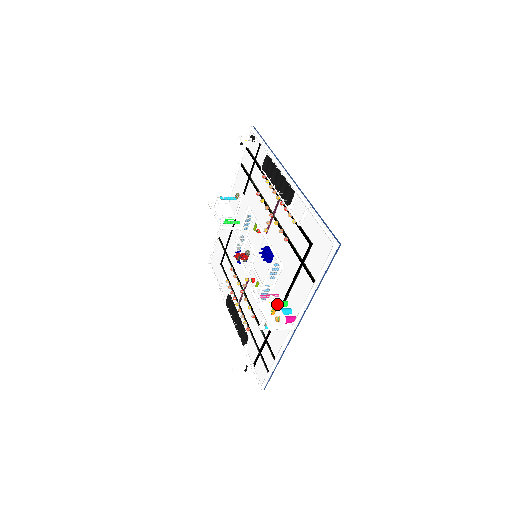
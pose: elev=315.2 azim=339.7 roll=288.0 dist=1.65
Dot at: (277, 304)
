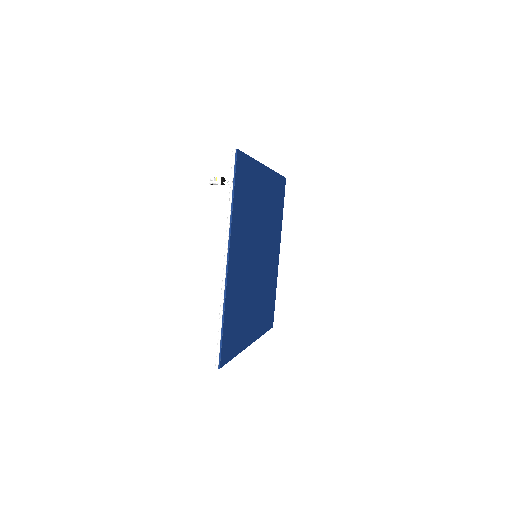
Dot at: occluded
